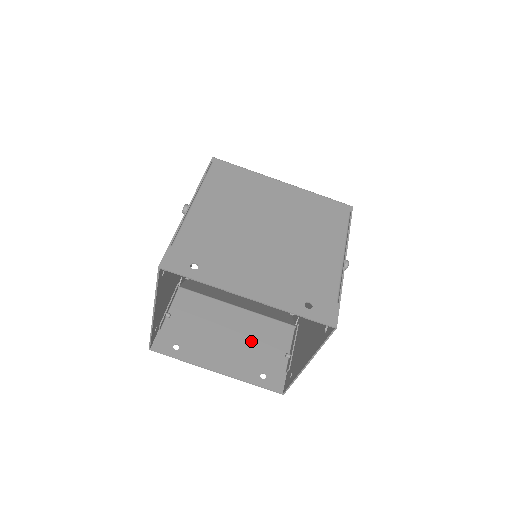
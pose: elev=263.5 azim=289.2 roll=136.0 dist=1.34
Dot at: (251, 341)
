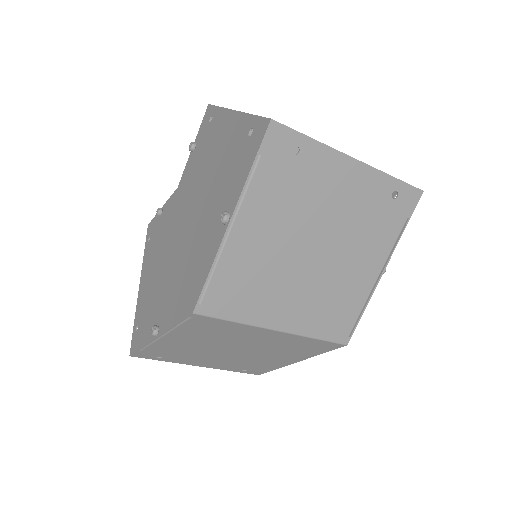
Dot at: occluded
